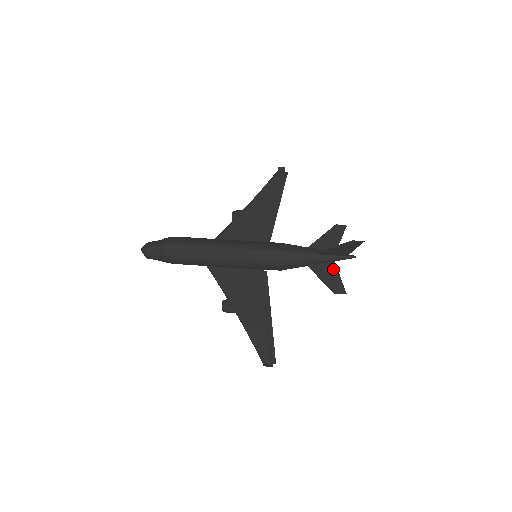
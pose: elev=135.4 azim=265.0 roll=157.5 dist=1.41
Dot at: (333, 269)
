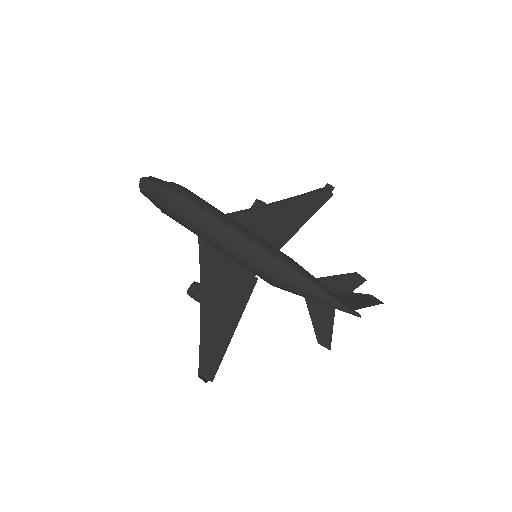
Dot at: (330, 316)
